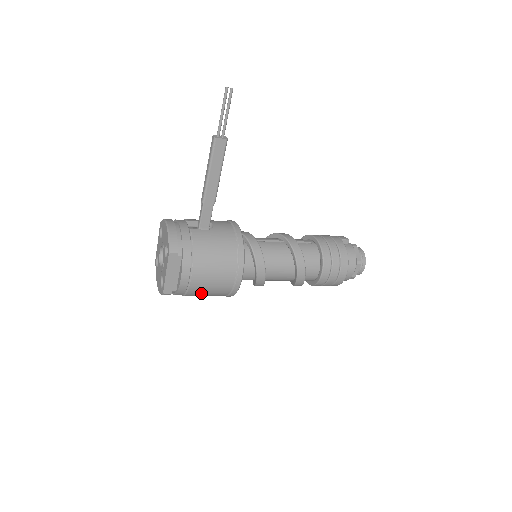
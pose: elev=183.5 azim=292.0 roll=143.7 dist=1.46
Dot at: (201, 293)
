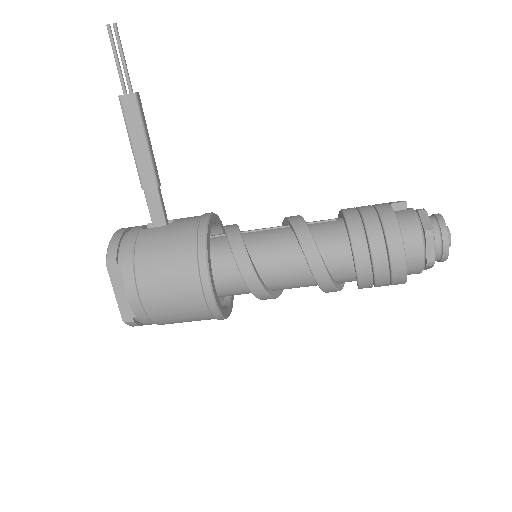
Dot at: (169, 315)
